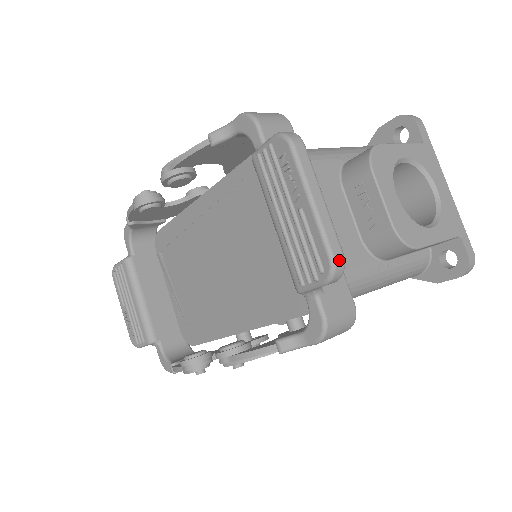
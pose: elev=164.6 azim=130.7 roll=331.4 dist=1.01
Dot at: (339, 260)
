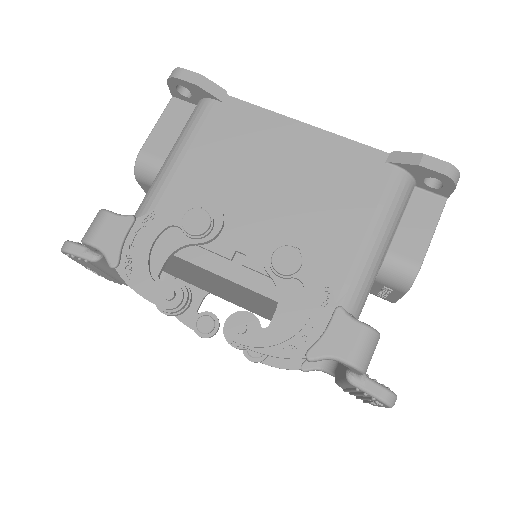
Dot at: occluded
